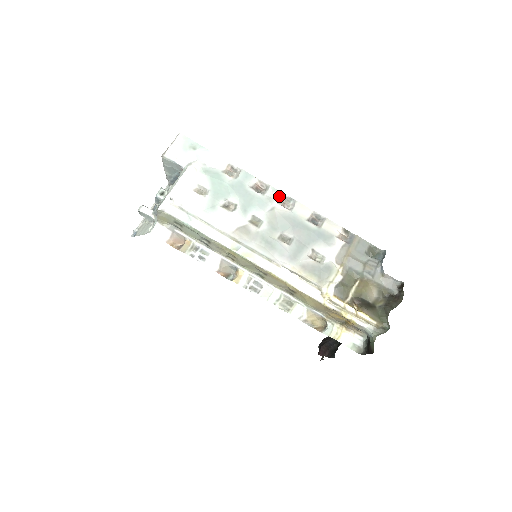
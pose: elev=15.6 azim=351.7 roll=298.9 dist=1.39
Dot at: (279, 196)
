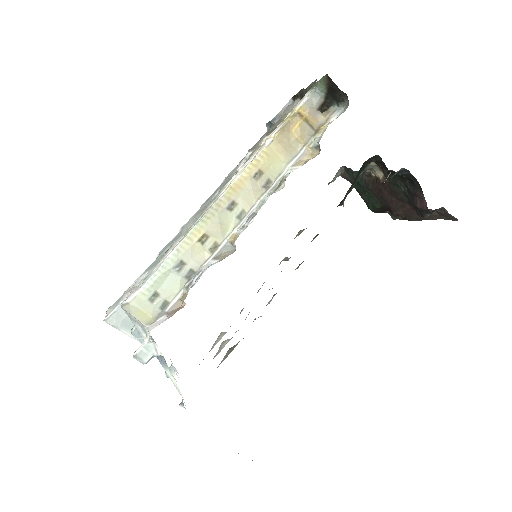
Dot at: occluded
